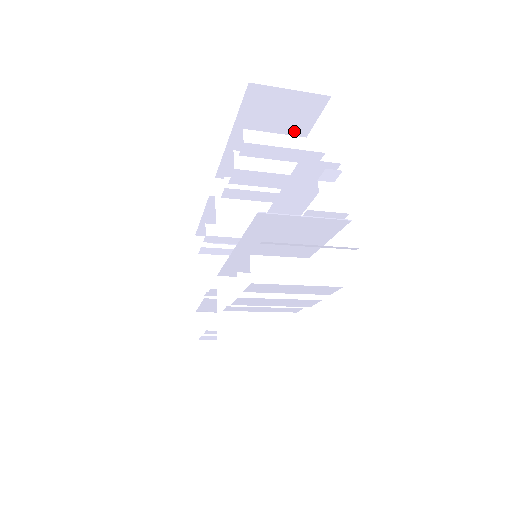
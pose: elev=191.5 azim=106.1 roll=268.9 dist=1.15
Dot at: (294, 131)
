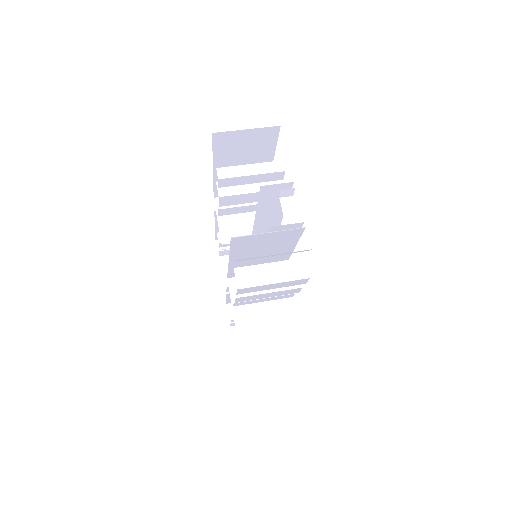
Dot at: (262, 154)
